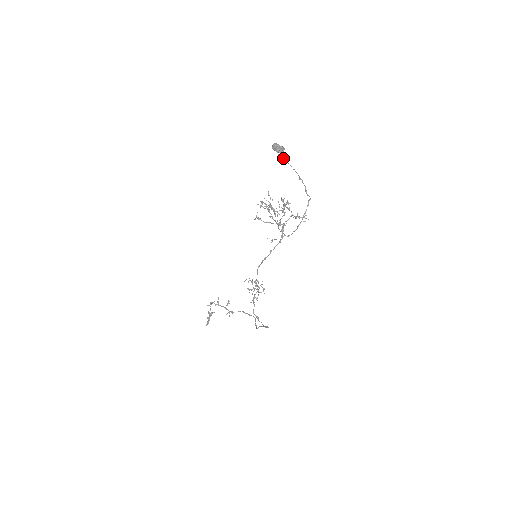
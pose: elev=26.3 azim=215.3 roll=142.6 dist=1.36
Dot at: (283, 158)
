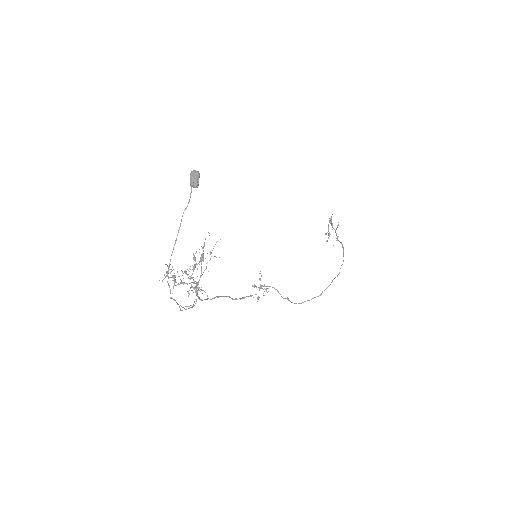
Dot at: occluded
